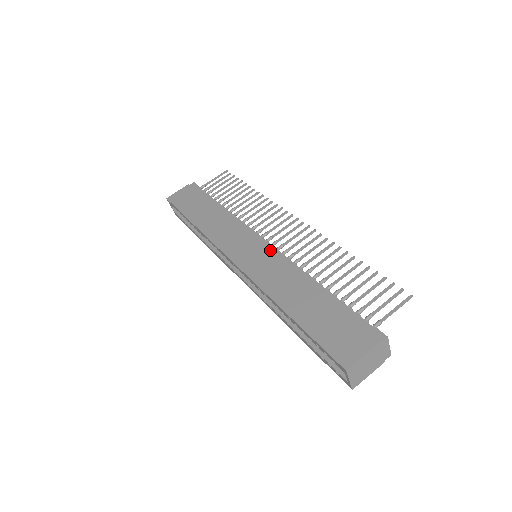
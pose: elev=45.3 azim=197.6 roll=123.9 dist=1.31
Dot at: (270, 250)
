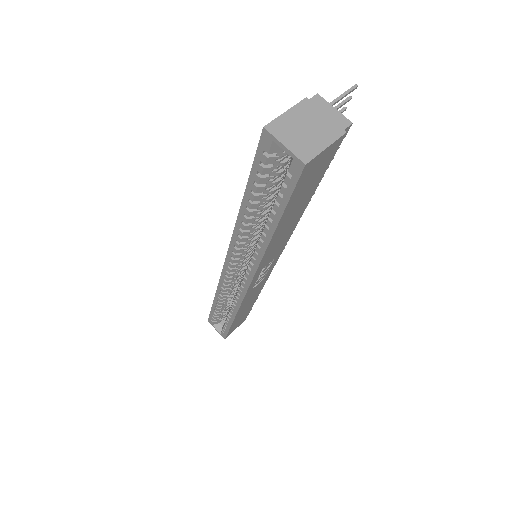
Dot at: occluded
